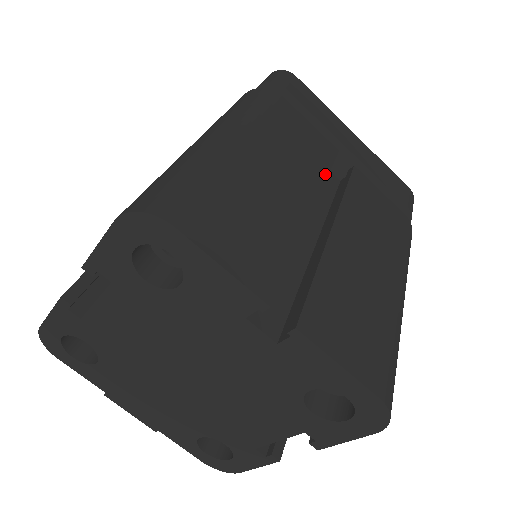
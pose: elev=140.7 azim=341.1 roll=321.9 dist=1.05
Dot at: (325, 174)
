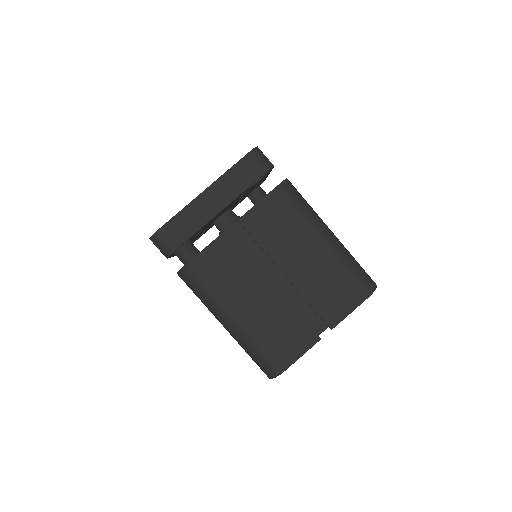
Dot at: (248, 258)
